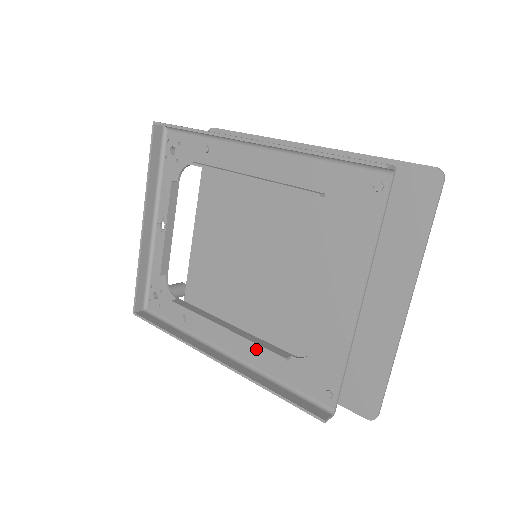
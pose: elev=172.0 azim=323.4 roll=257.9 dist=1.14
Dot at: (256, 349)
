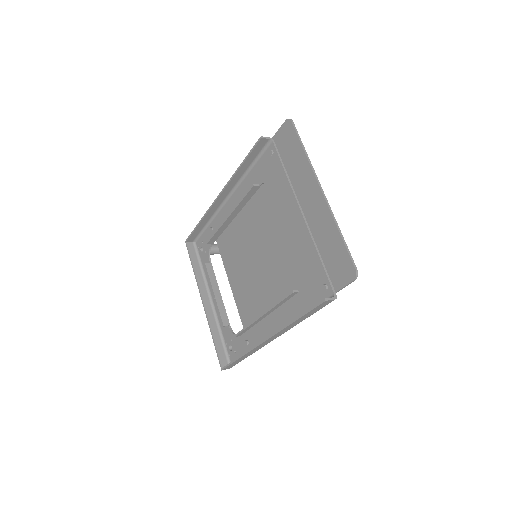
Dot at: (283, 311)
